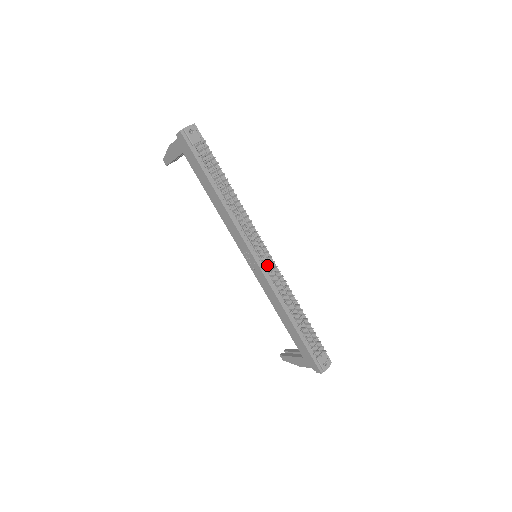
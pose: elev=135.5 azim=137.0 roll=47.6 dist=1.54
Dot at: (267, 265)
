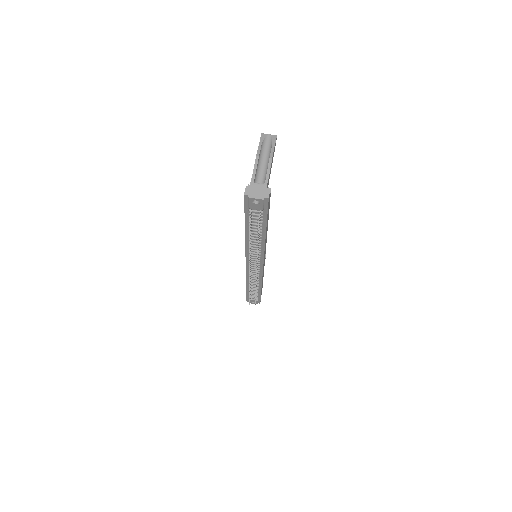
Dot at: occluded
